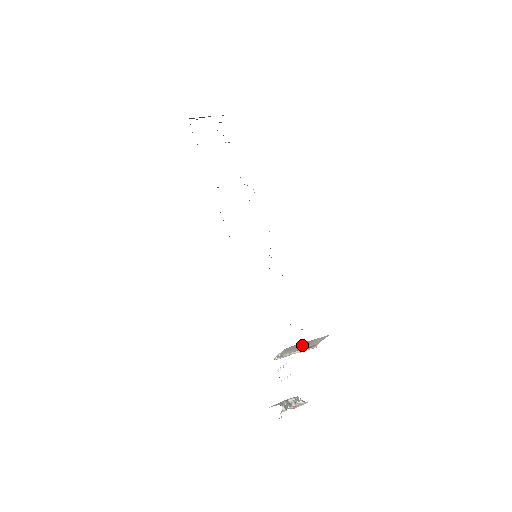
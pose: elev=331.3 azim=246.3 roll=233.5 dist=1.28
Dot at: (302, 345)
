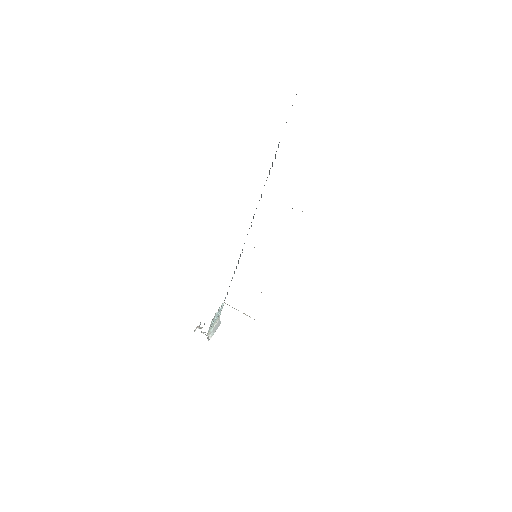
Dot at: occluded
